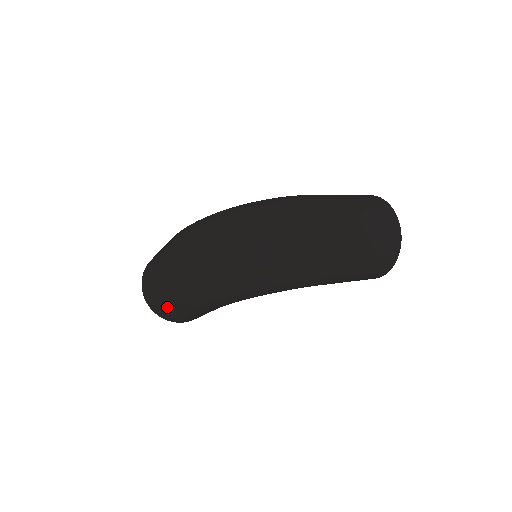
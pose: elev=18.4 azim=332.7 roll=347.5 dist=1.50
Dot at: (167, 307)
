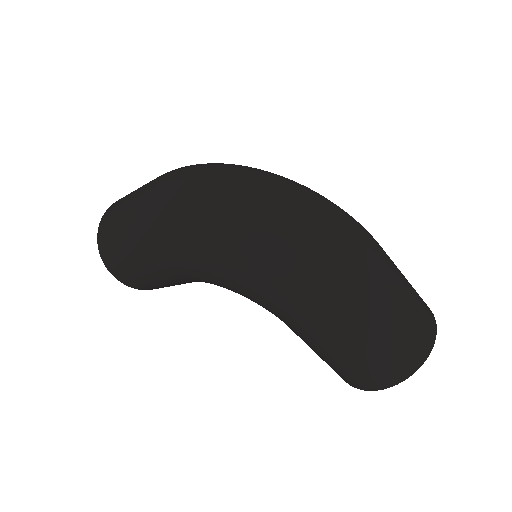
Dot at: (118, 234)
